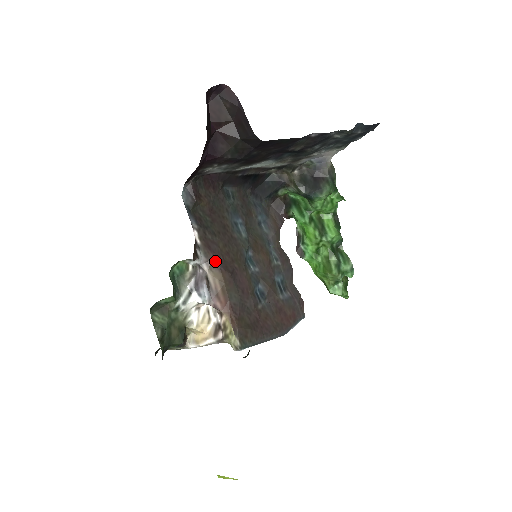
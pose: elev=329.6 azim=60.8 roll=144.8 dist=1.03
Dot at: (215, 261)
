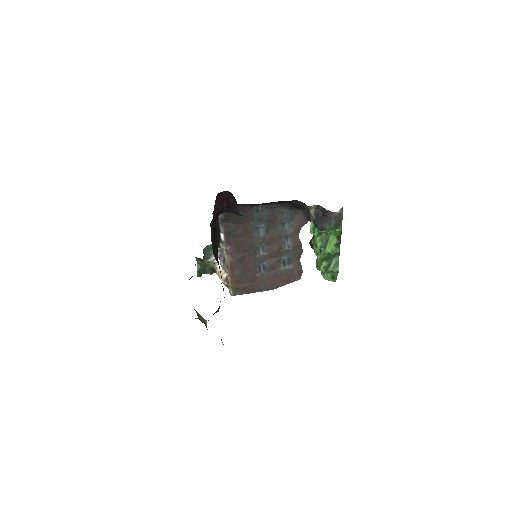
Dot at: (231, 251)
